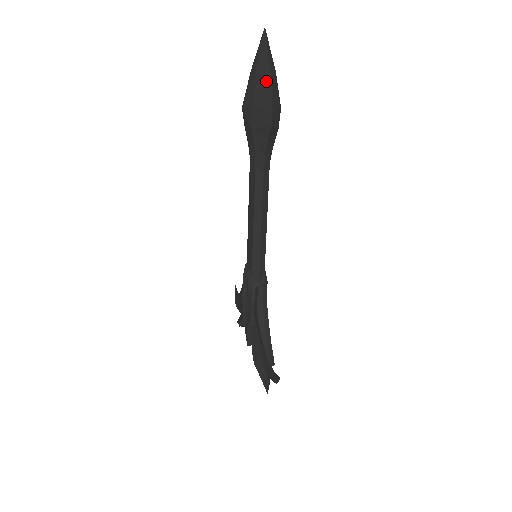
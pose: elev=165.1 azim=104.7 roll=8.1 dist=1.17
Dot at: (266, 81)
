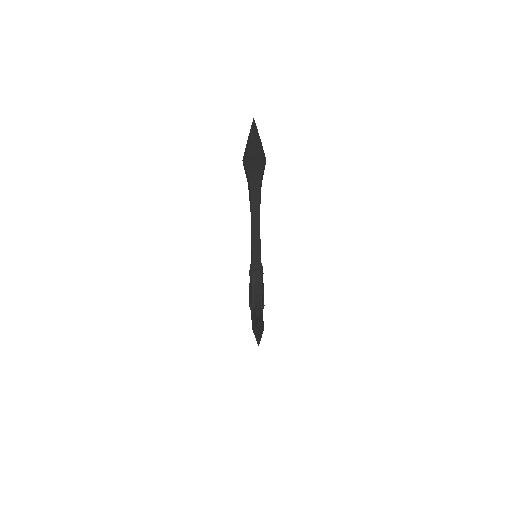
Dot at: (252, 142)
